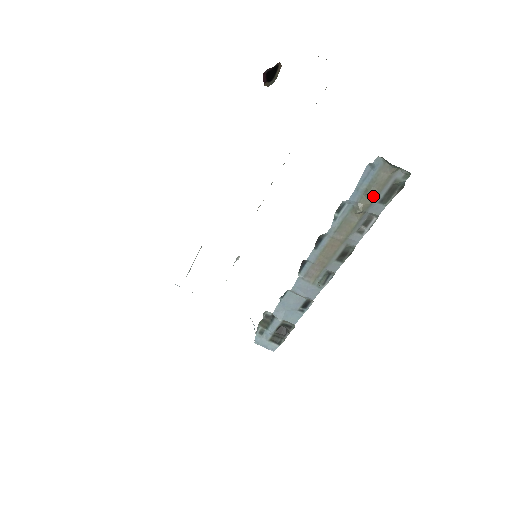
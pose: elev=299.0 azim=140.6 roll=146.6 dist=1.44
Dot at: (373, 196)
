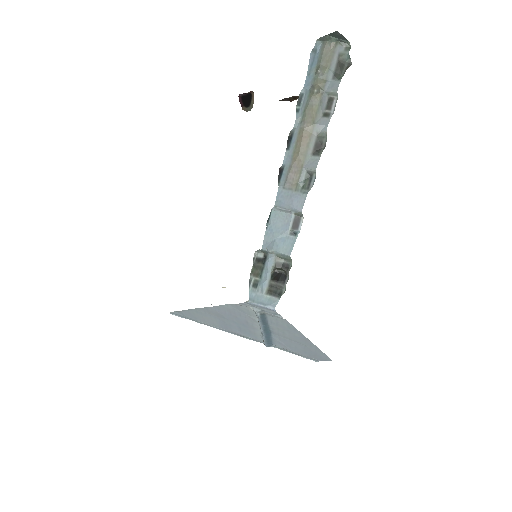
Dot at: (324, 74)
